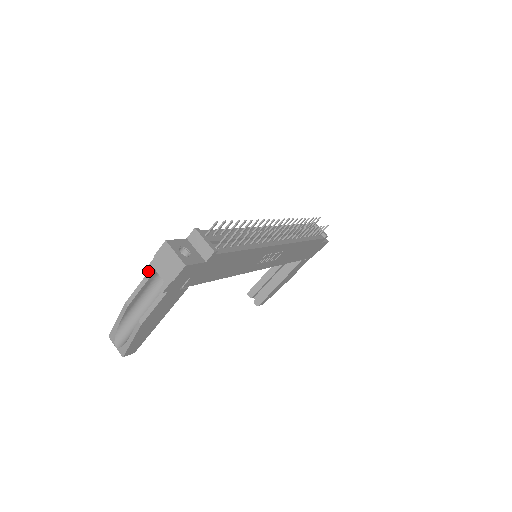
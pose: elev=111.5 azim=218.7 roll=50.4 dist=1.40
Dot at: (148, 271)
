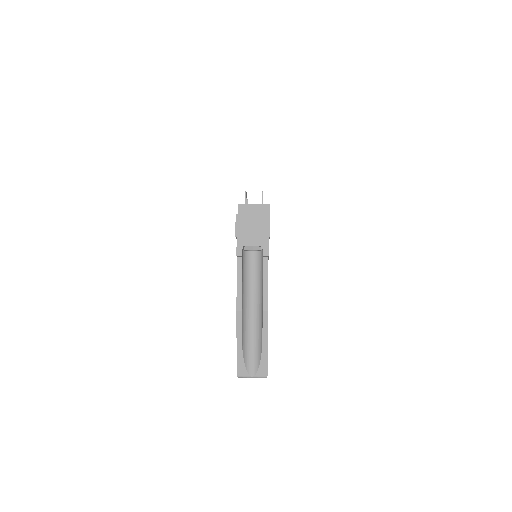
Dot at: (240, 254)
